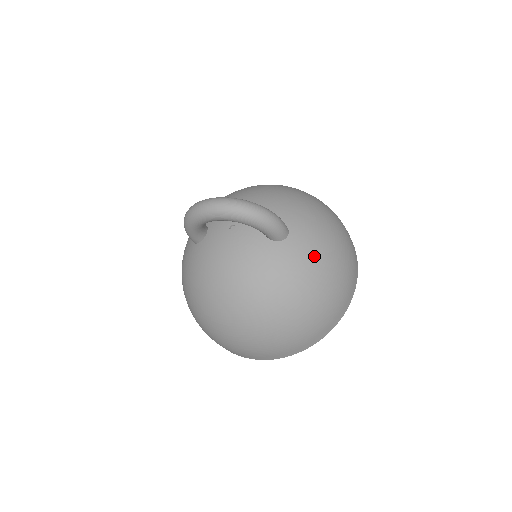
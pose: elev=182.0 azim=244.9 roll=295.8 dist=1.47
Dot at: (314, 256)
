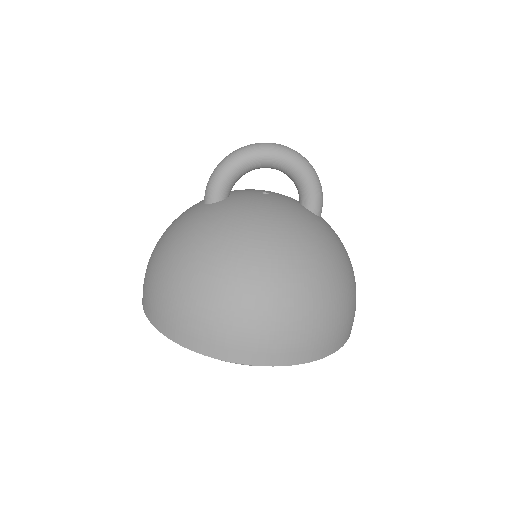
Dot at: (342, 244)
